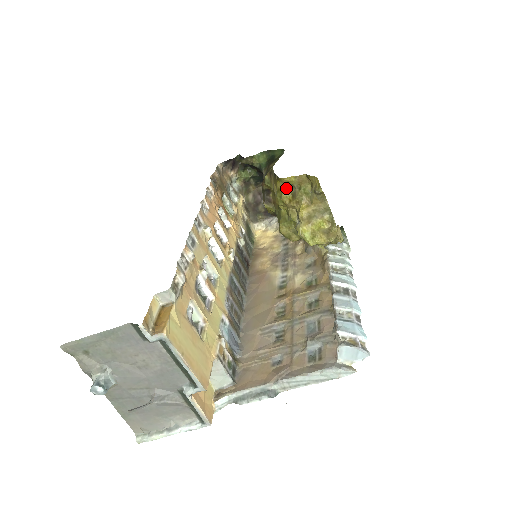
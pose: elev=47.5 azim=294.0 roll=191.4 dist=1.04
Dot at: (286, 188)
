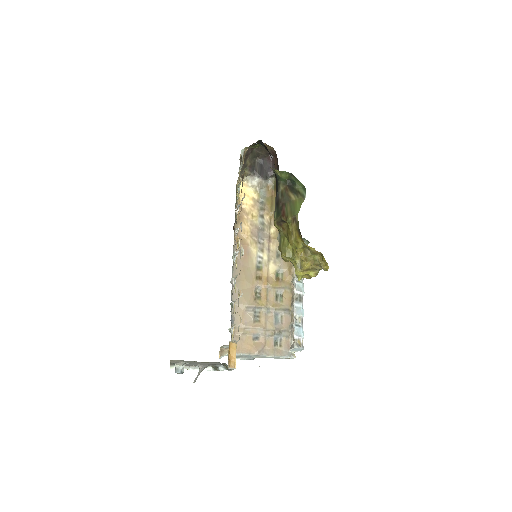
Dot at: (303, 247)
